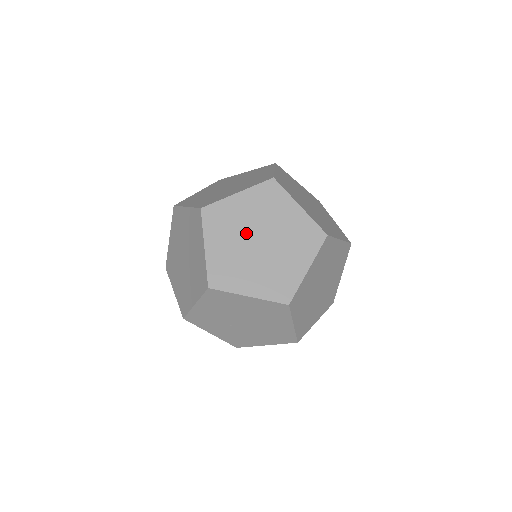
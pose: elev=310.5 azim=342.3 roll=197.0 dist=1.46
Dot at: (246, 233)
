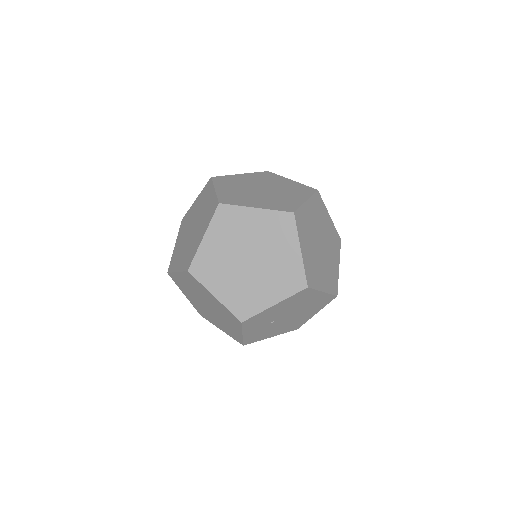
Dot at: (315, 237)
